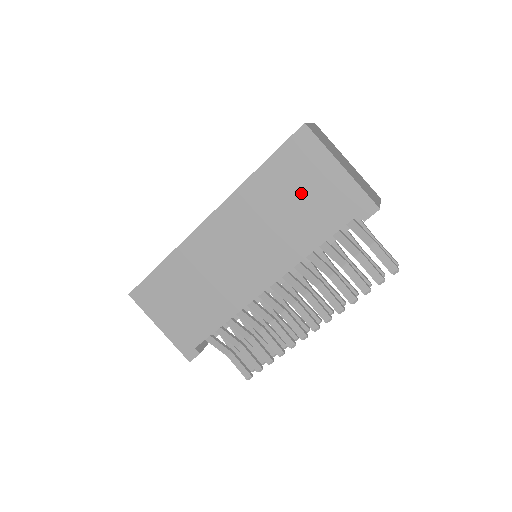
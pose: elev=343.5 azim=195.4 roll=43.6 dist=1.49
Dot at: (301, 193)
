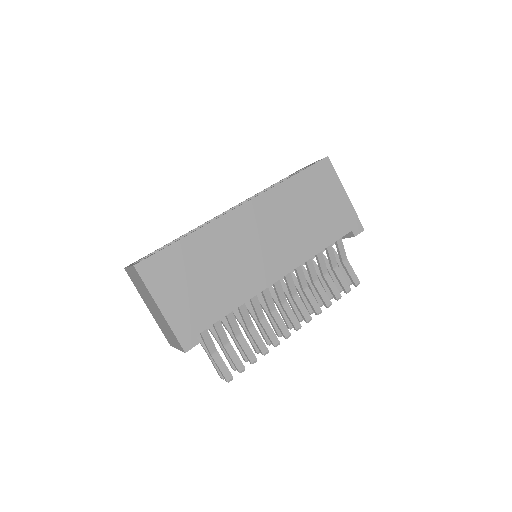
Dot at: (318, 205)
